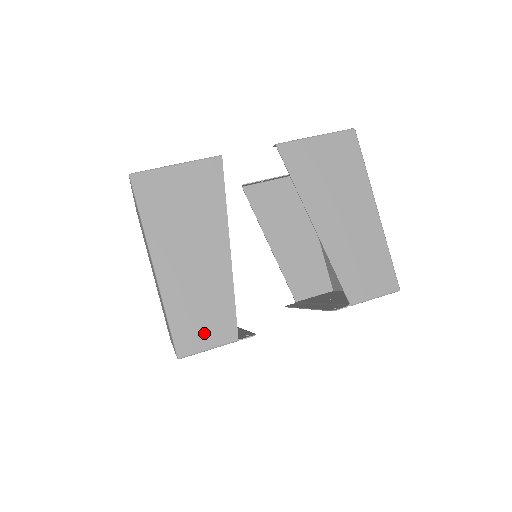
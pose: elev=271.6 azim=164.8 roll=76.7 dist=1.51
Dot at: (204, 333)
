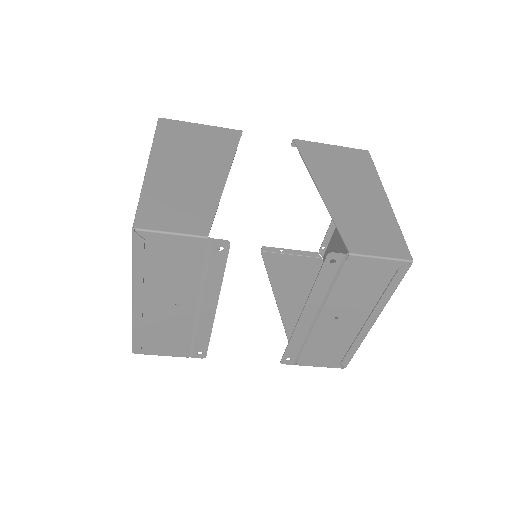
Dot at: (172, 219)
